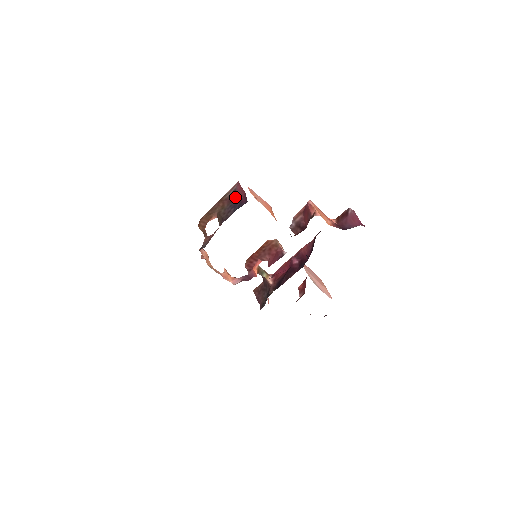
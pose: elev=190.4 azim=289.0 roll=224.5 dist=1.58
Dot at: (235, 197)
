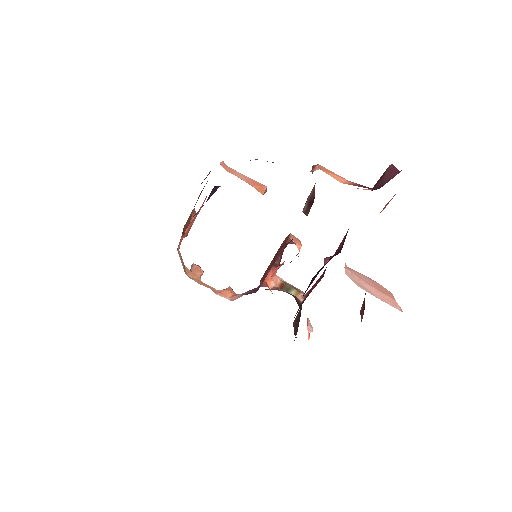
Dot at: occluded
